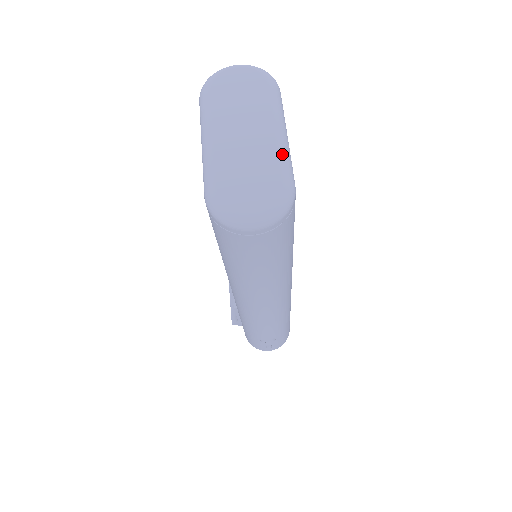
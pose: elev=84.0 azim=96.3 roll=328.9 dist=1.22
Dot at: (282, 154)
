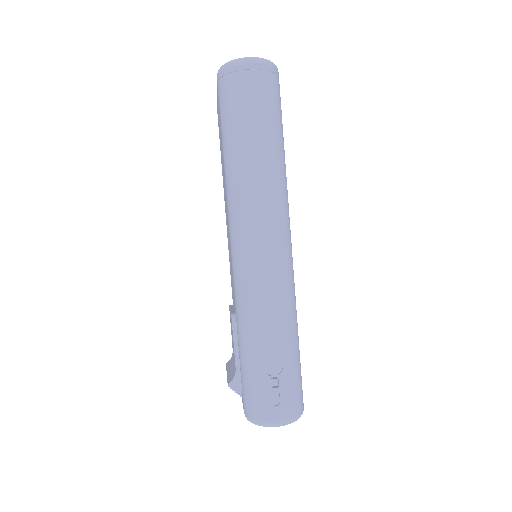
Dot at: occluded
